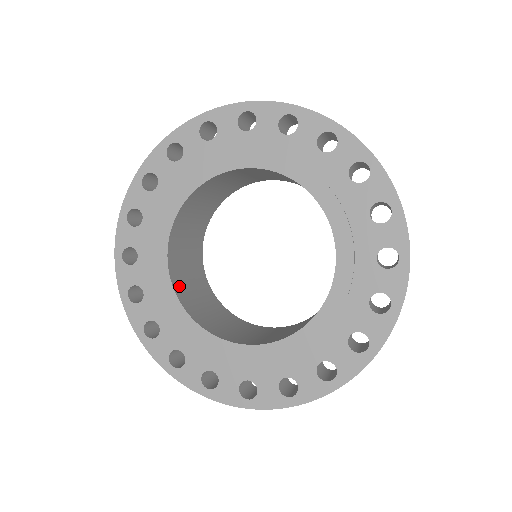
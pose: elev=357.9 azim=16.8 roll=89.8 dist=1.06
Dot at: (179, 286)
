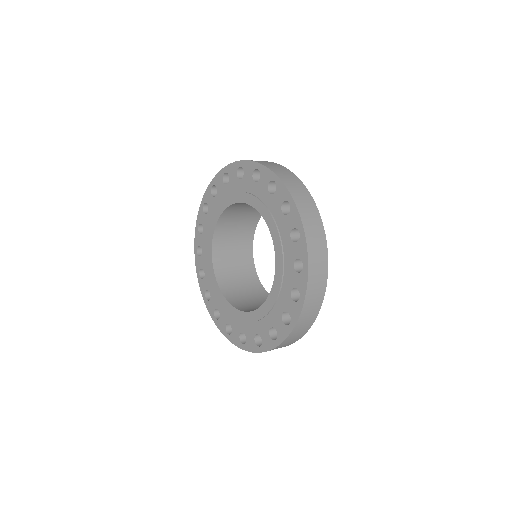
Dot at: (219, 241)
